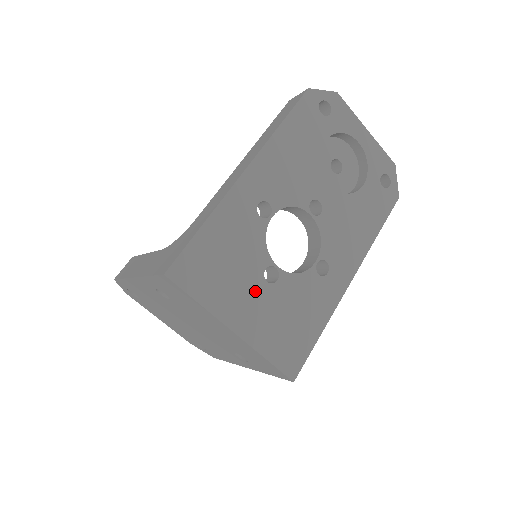
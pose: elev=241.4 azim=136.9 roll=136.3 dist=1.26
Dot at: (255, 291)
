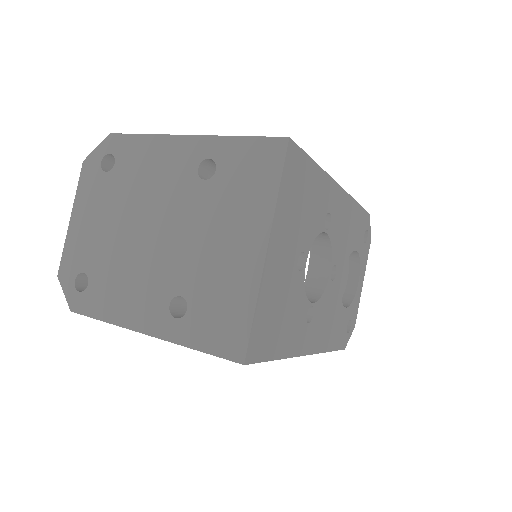
Dot at: (292, 252)
